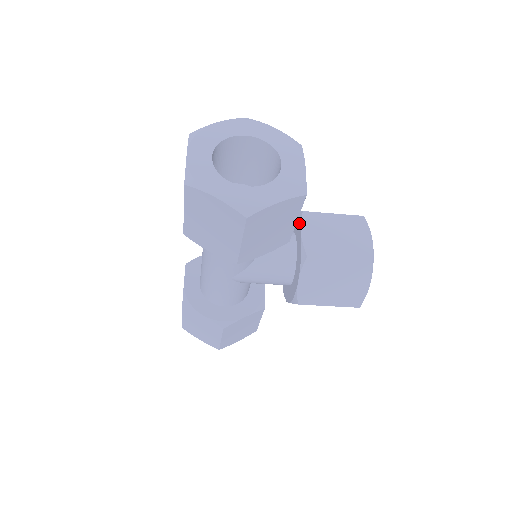
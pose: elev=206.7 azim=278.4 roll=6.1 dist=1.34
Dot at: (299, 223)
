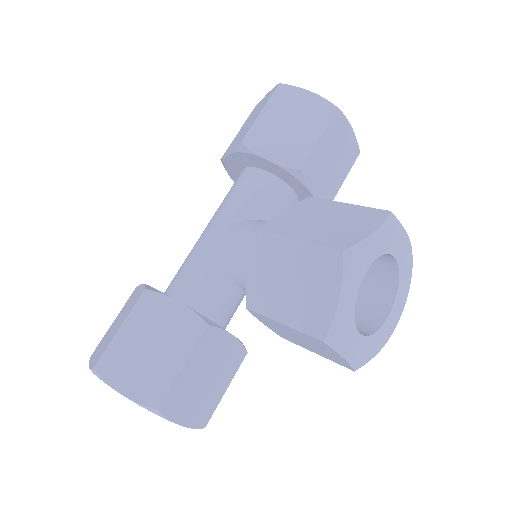
Dot at: occluded
